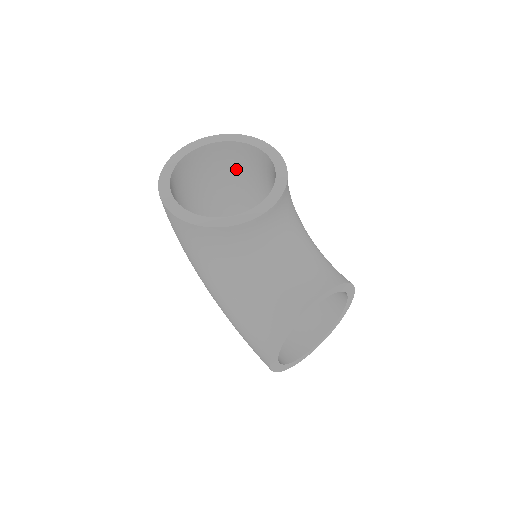
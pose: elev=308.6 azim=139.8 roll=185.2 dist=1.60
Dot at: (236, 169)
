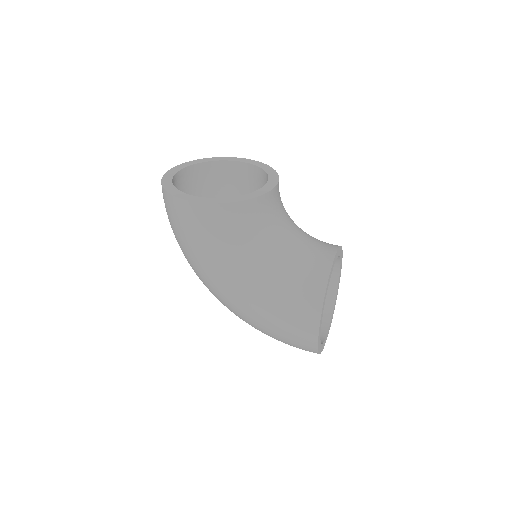
Dot at: (210, 192)
